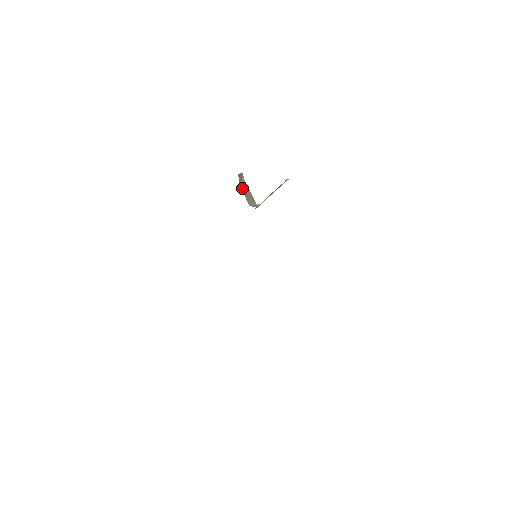
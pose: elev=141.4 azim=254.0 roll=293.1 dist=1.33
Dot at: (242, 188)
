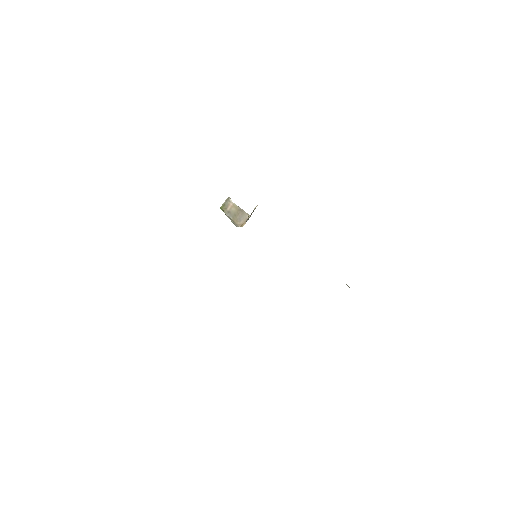
Dot at: (228, 214)
